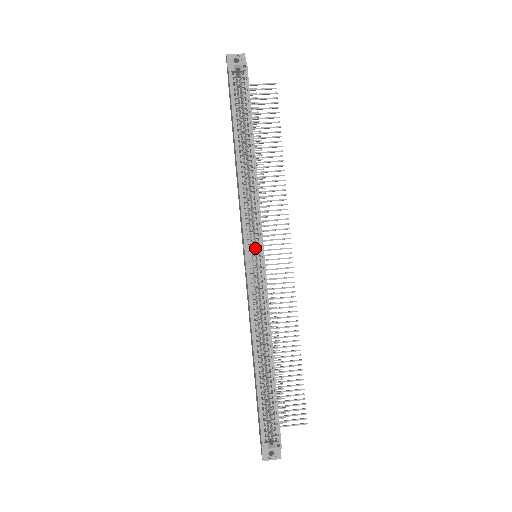
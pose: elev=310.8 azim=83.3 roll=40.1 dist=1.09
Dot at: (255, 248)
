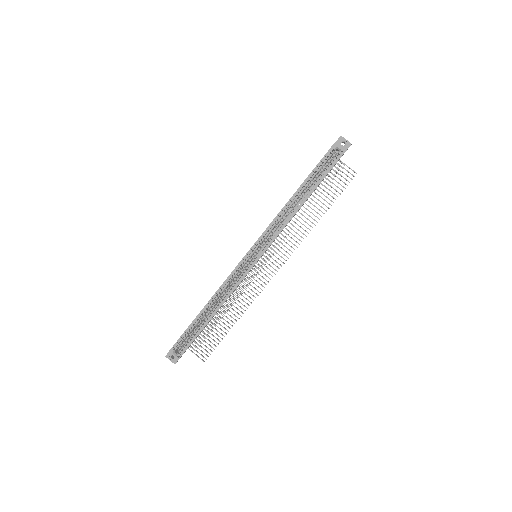
Dot at: (258, 252)
